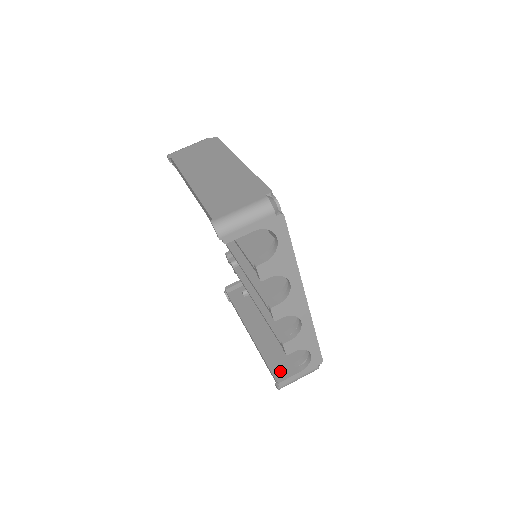
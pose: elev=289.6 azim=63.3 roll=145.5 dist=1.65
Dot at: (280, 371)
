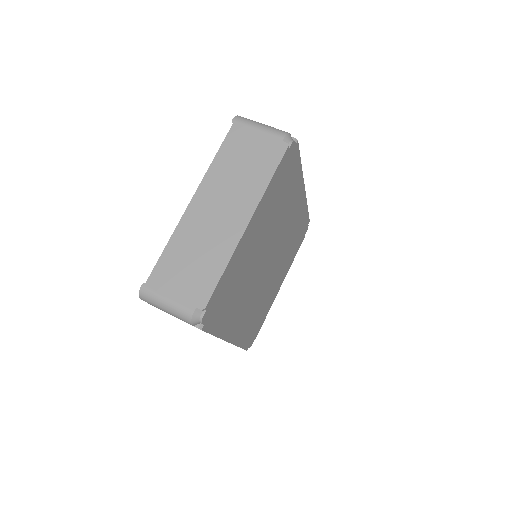
Dot at: occluded
